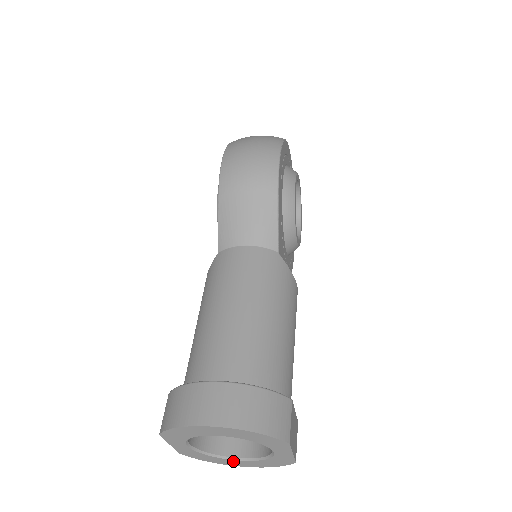
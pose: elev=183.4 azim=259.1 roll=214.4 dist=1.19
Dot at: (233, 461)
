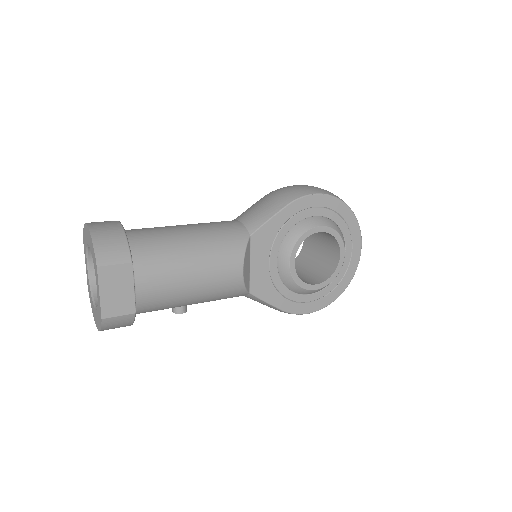
Dot at: occluded
